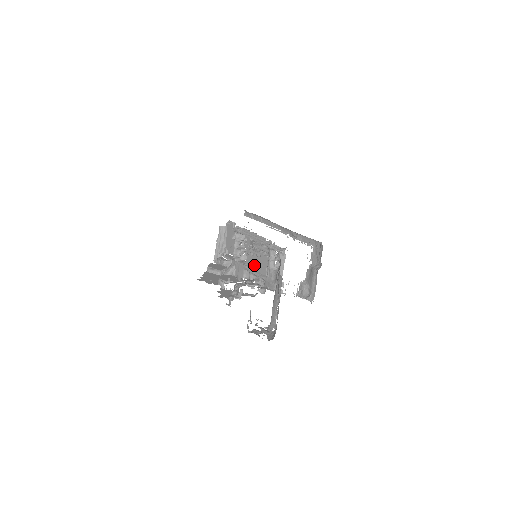
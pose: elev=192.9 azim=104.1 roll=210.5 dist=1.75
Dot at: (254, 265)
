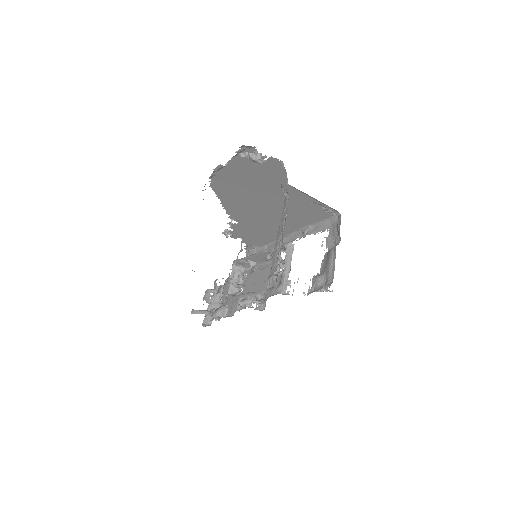
Dot at: (253, 288)
